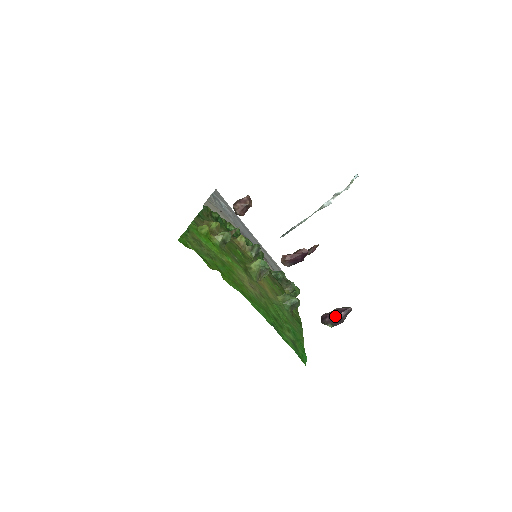
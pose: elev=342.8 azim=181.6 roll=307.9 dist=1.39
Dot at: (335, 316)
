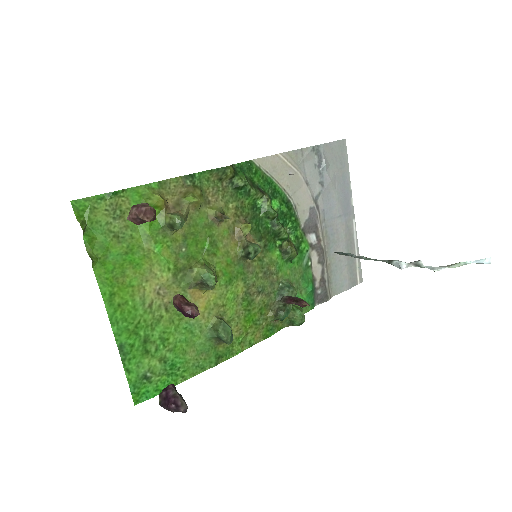
Dot at: (168, 399)
